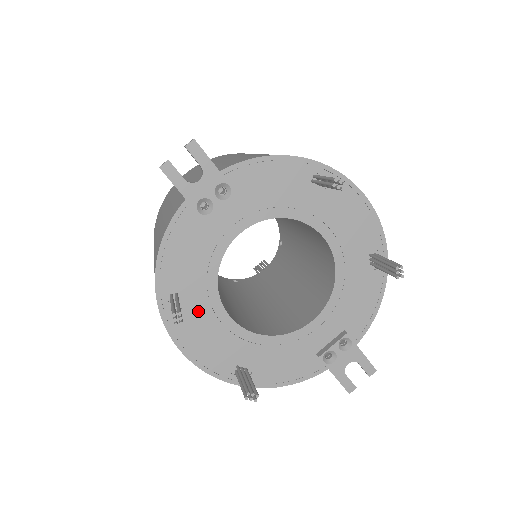
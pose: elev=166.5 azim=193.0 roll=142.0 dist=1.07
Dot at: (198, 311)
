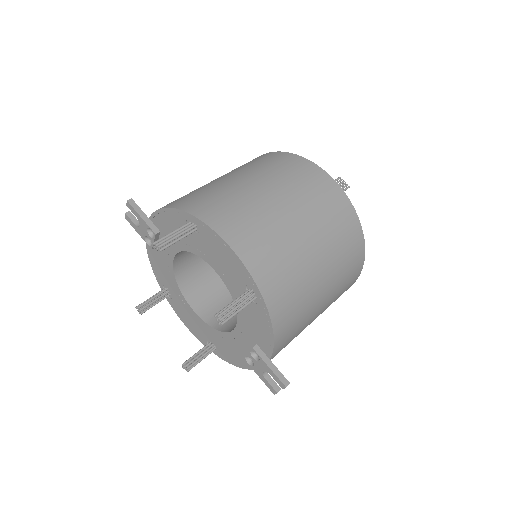
Dot at: (179, 301)
